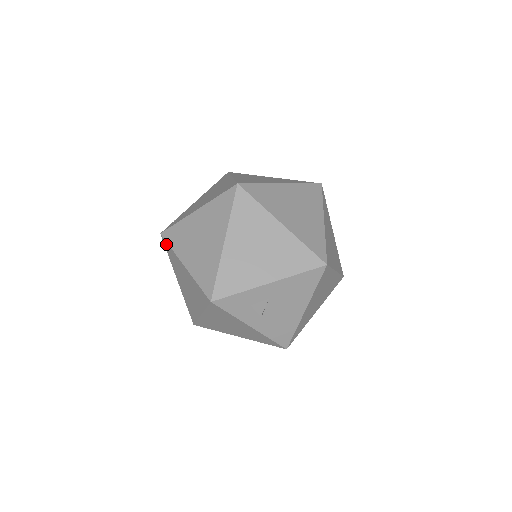
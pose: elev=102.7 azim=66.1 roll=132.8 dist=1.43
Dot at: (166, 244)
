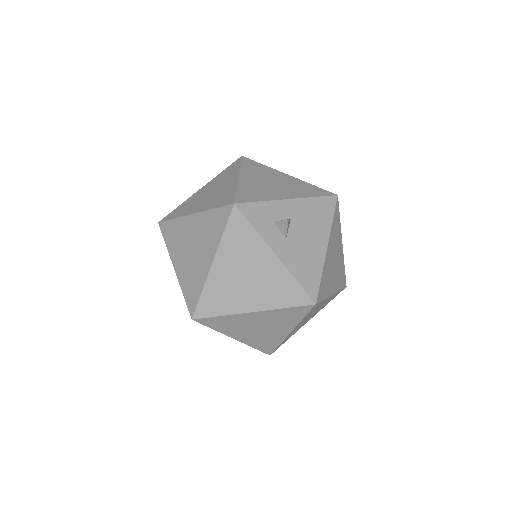
Dot at: (166, 225)
